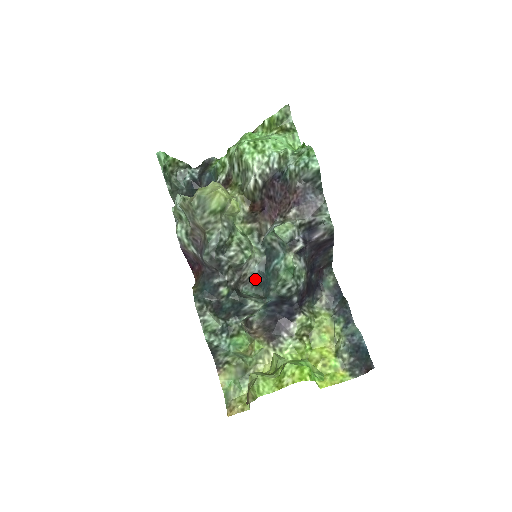
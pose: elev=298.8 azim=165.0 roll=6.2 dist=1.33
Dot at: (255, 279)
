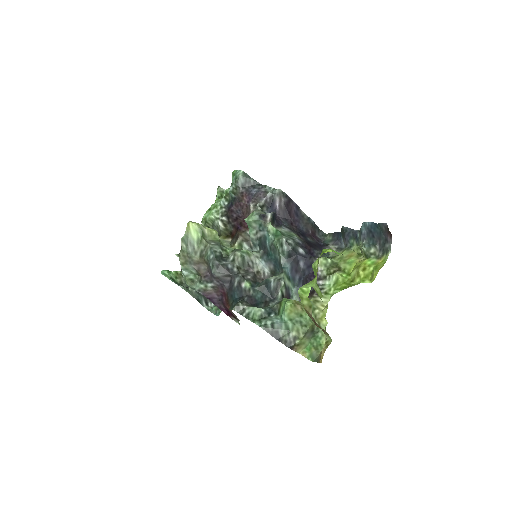
Dot at: (269, 271)
